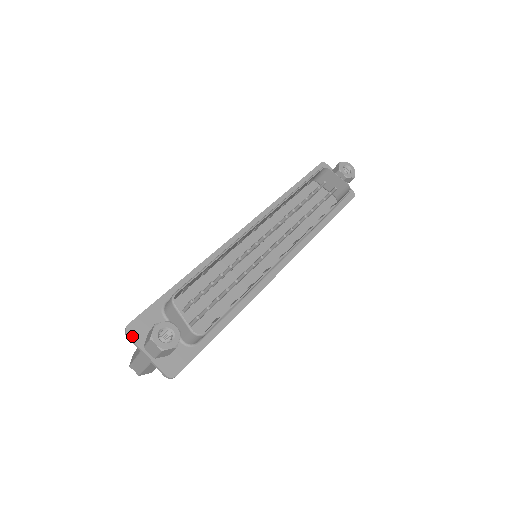
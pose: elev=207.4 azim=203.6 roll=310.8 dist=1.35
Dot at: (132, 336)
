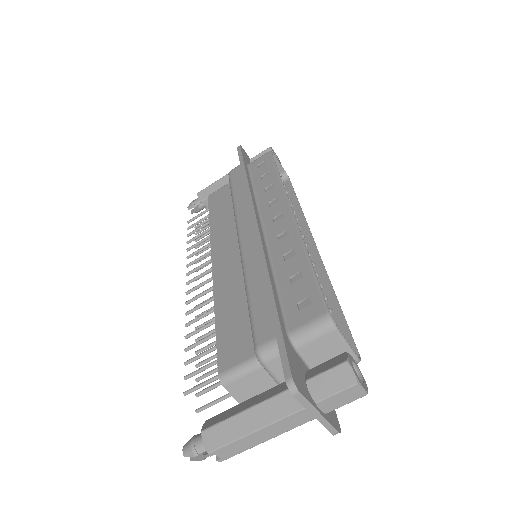
Dot at: (302, 392)
